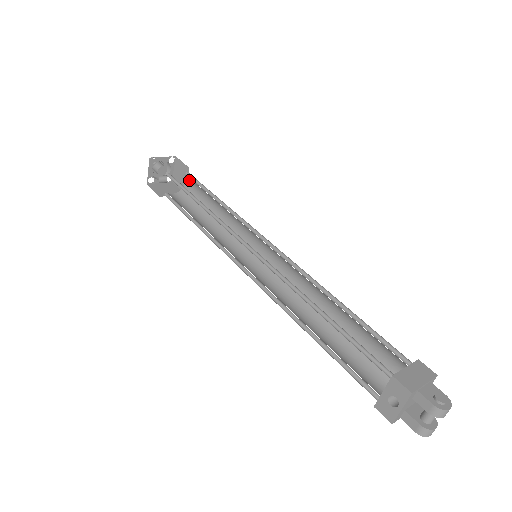
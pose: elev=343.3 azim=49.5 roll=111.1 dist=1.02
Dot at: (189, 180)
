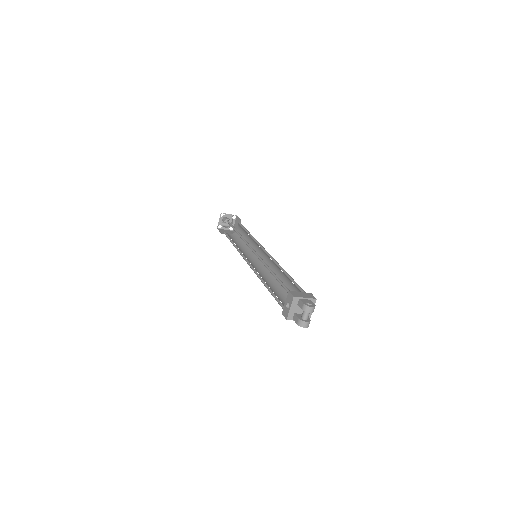
Dot at: (239, 226)
